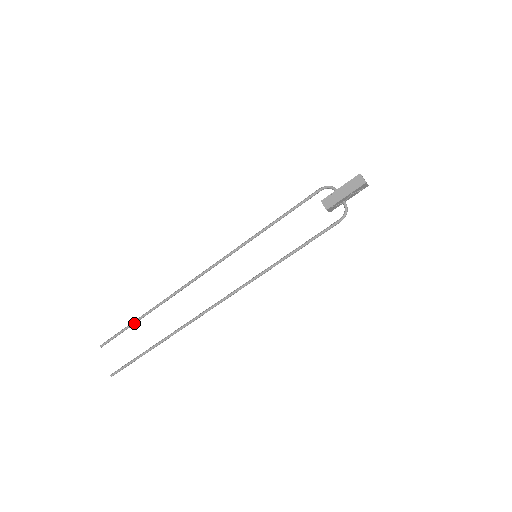
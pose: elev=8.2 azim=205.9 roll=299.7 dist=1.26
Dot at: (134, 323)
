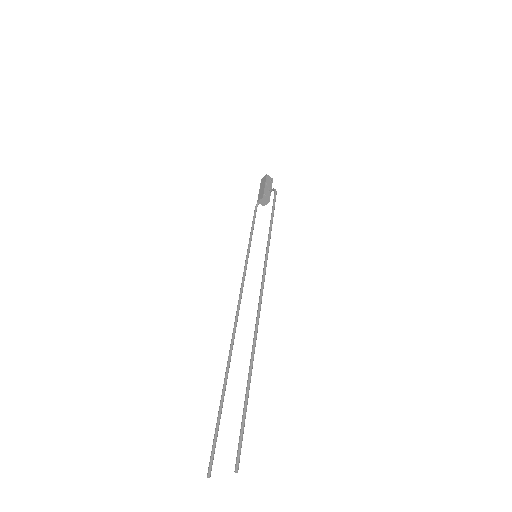
Dot at: (220, 408)
